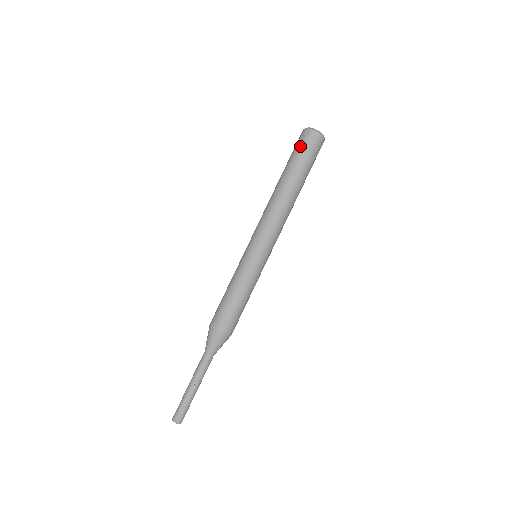
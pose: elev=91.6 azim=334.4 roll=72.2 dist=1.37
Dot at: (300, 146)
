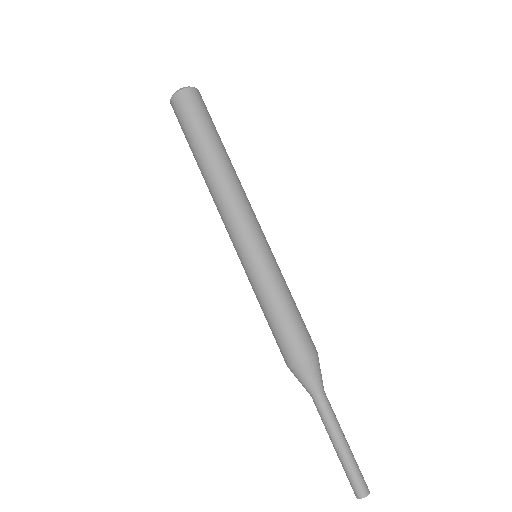
Dot at: (185, 115)
